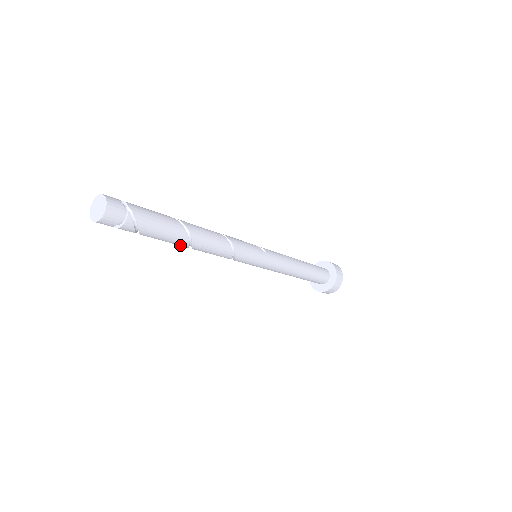
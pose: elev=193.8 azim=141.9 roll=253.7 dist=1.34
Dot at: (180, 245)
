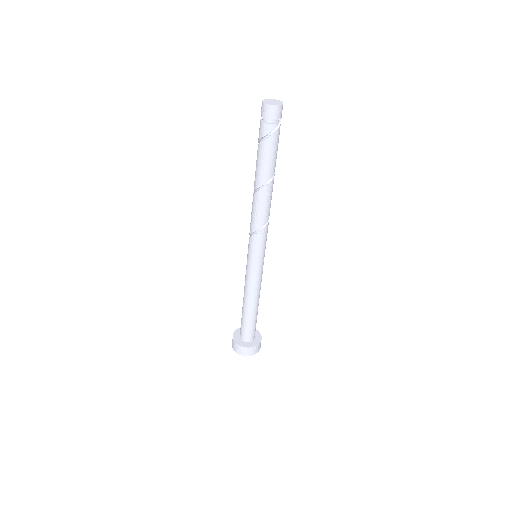
Dot at: (257, 180)
